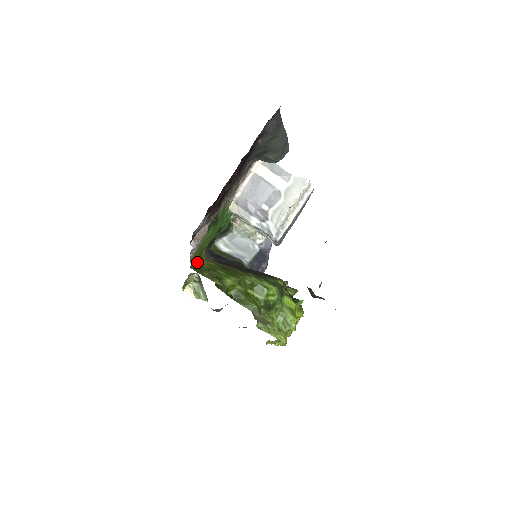
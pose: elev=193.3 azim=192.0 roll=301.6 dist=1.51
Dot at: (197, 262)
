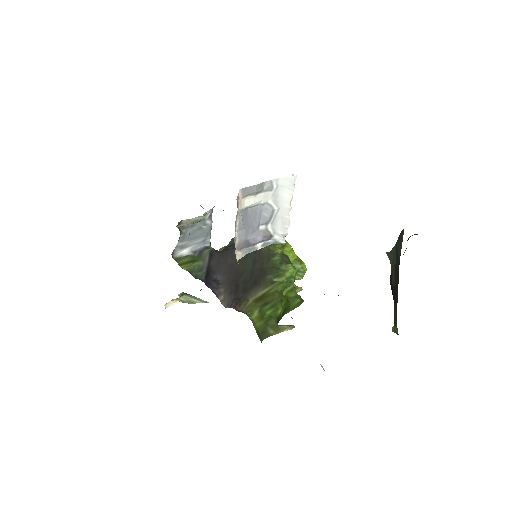
Dot at: (256, 330)
